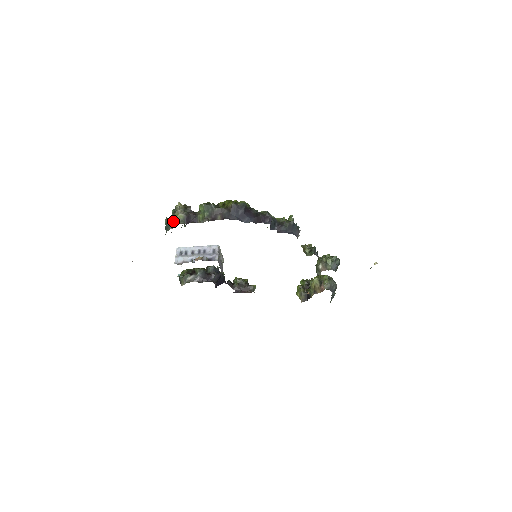
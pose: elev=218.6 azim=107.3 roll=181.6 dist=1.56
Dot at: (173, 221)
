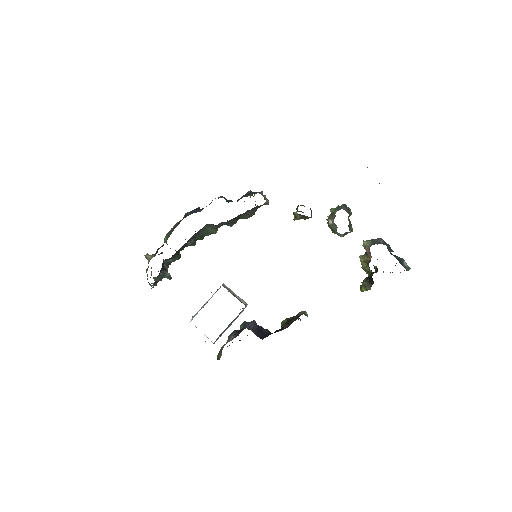
Dot at: (148, 266)
